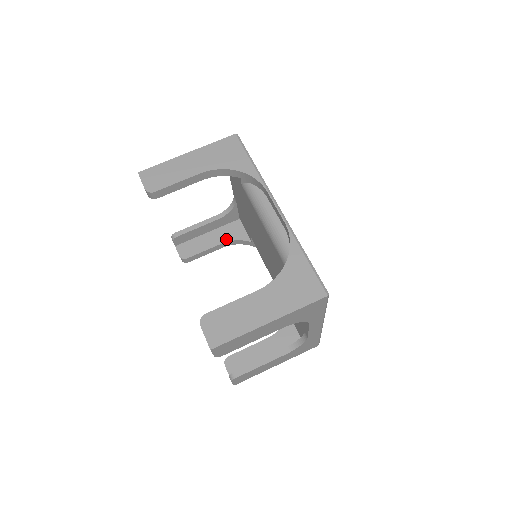
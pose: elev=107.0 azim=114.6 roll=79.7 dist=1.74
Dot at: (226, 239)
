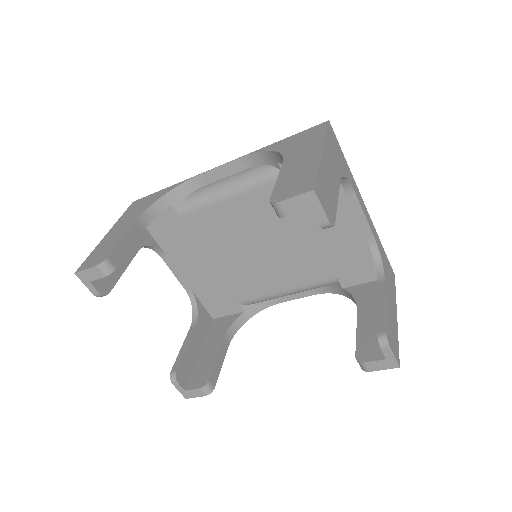
Dot at: (222, 335)
